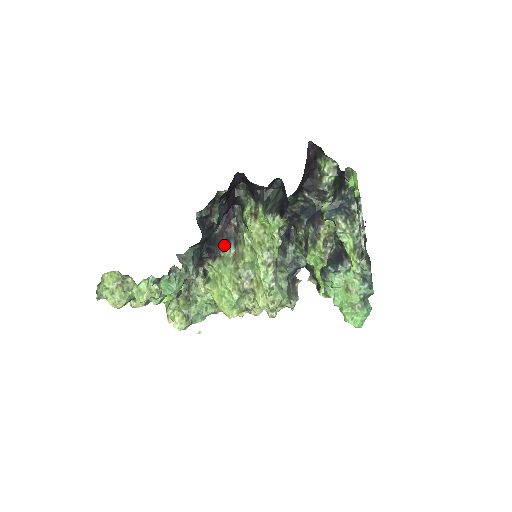
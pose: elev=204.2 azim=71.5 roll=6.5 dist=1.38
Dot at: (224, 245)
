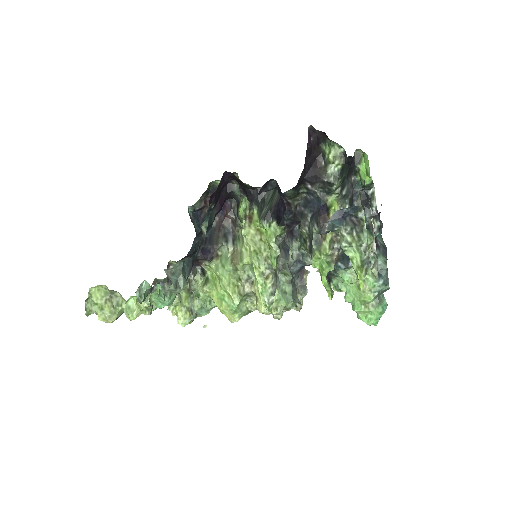
Dot at: (221, 242)
